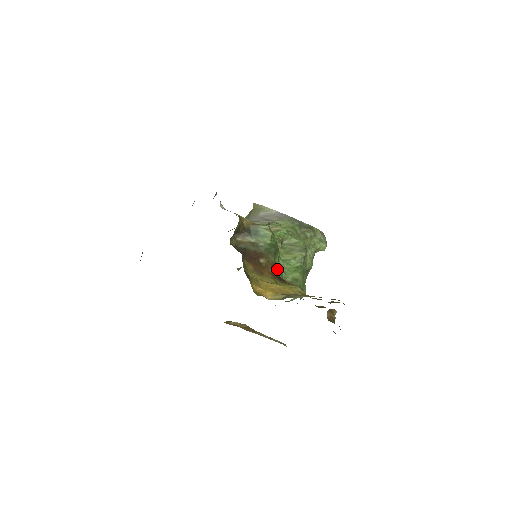
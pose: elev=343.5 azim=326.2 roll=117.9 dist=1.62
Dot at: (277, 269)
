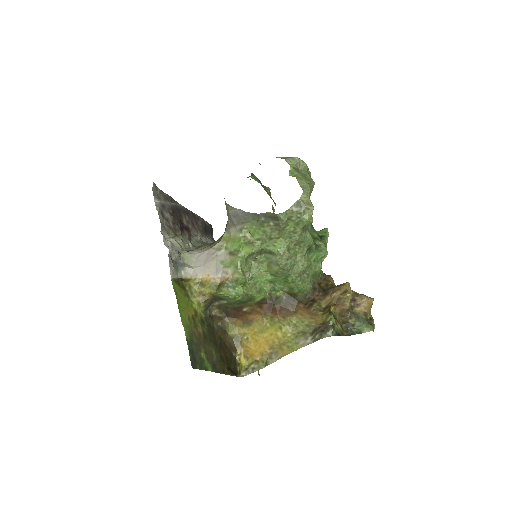
Dot at: (265, 300)
